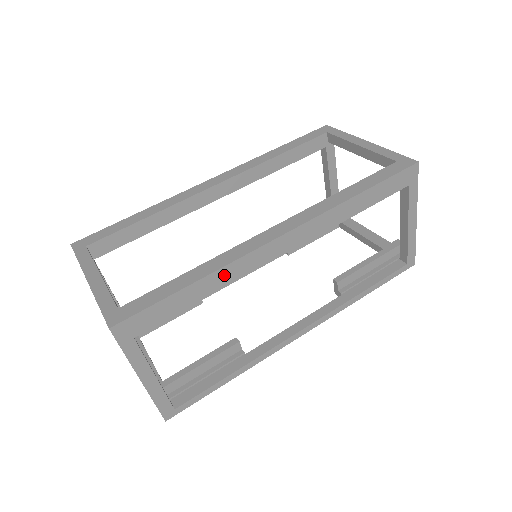
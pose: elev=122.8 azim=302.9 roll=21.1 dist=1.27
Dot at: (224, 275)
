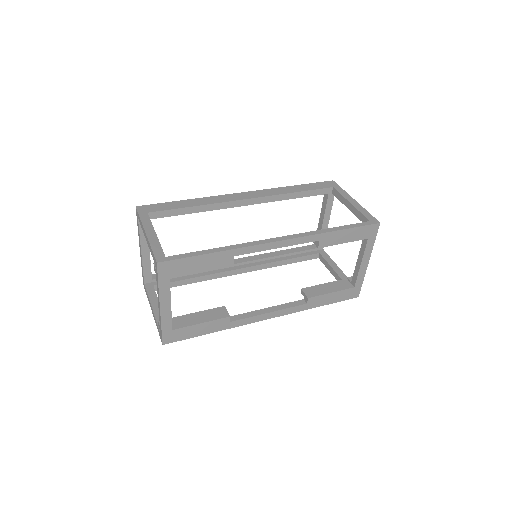
Dot at: (206, 200)
